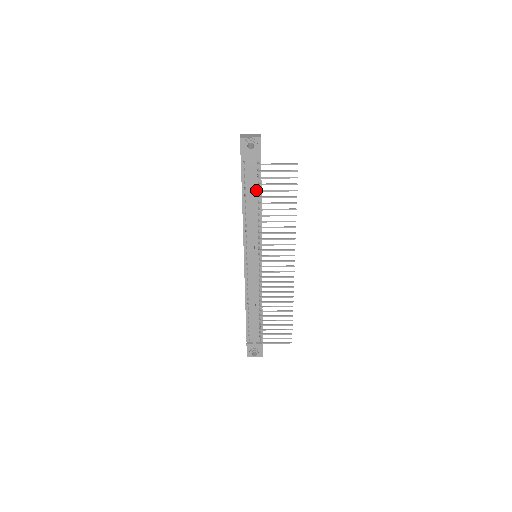
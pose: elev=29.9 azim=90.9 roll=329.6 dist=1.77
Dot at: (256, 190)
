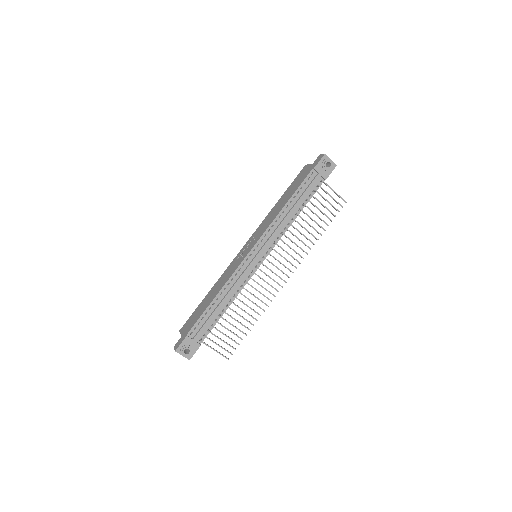
Dot at: (304, 200)
